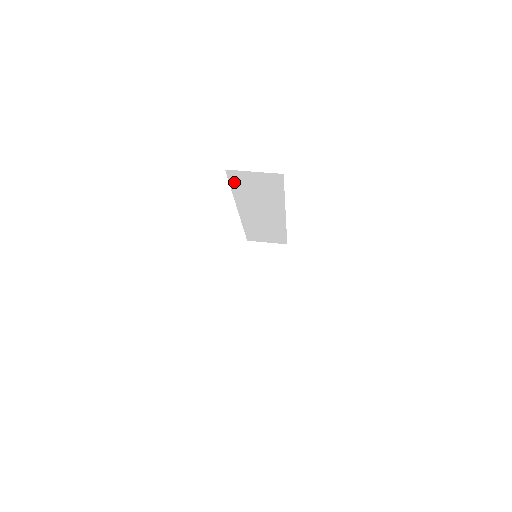
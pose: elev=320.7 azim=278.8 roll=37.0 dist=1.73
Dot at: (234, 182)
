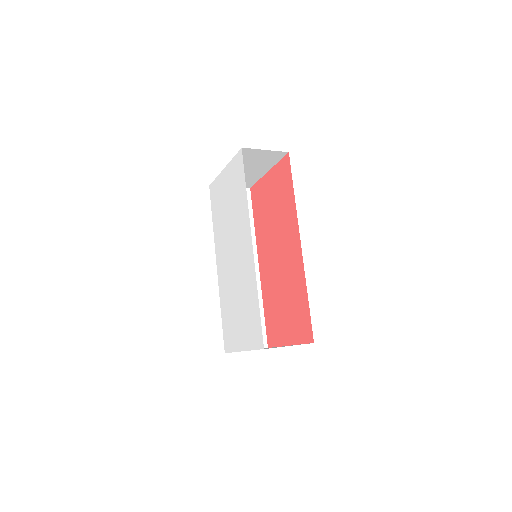
Dot at: occluded
